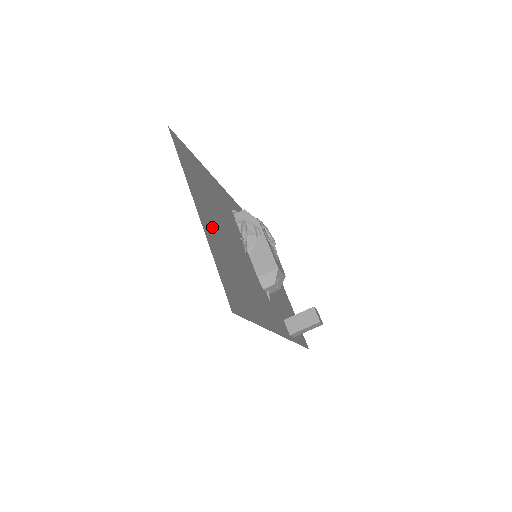
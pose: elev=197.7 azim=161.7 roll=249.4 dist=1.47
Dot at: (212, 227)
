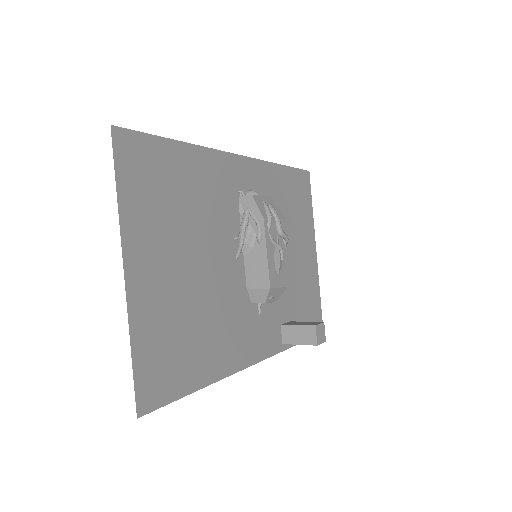
Dot at: (157, 277)
